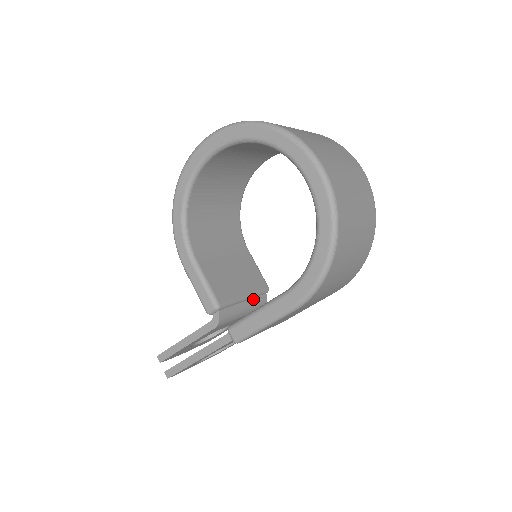
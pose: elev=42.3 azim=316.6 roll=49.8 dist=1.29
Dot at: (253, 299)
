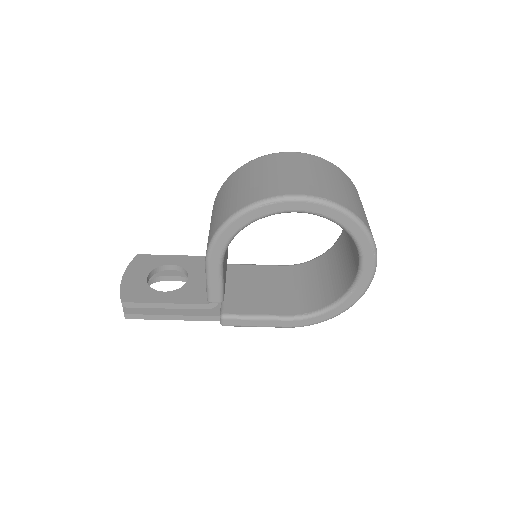
Dot at: occluded
